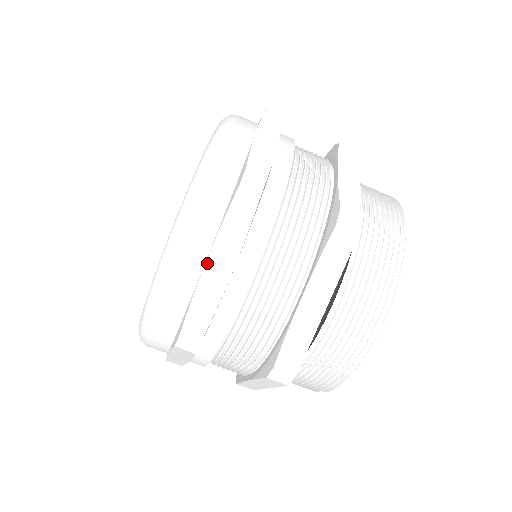
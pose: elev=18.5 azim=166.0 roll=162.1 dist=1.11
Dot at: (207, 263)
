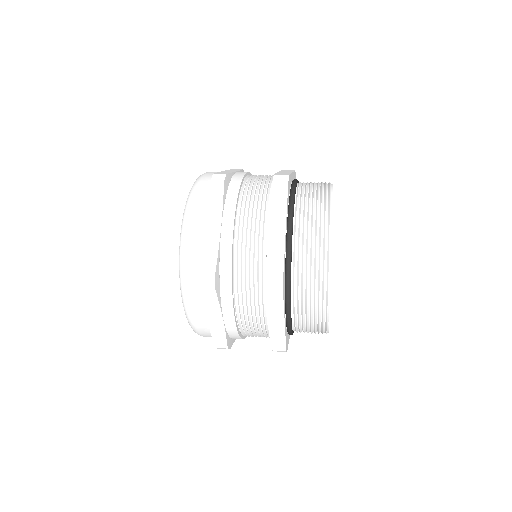
Dot at: (208, 321)
